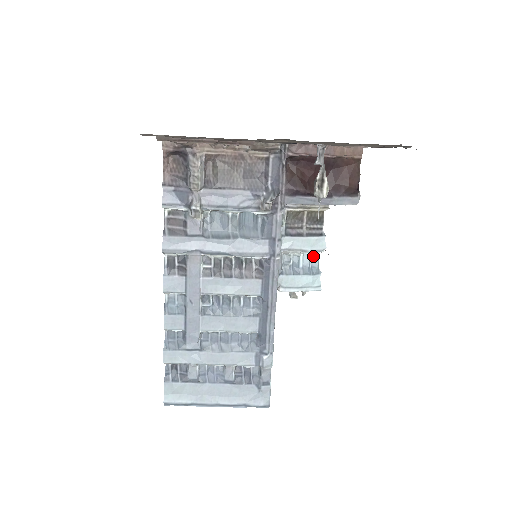
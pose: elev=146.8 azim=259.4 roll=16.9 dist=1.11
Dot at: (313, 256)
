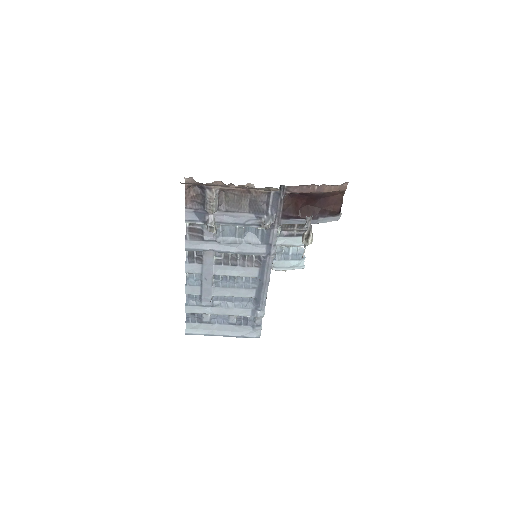
Dot at: (300, 247)
